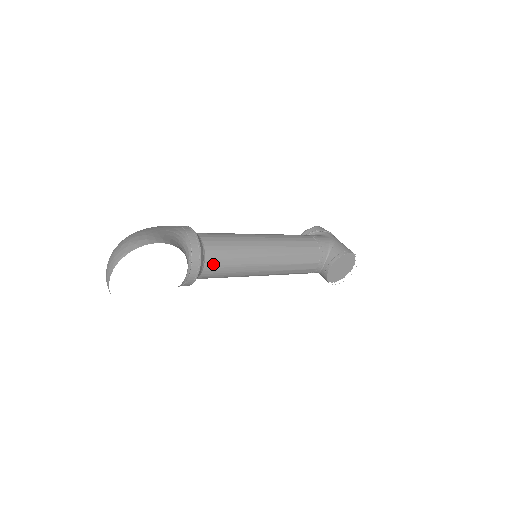
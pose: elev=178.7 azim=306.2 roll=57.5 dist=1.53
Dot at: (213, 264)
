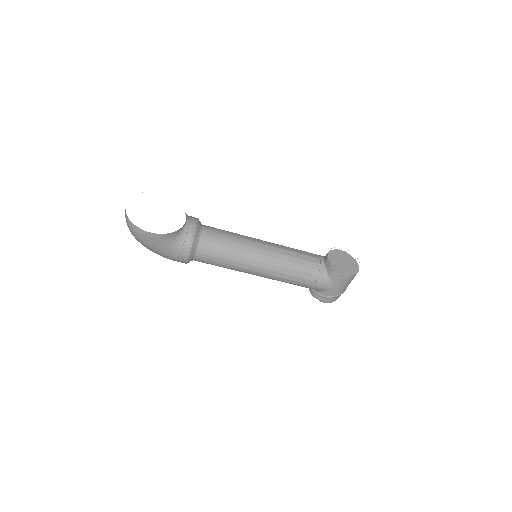
Dot at: (210, 229)
